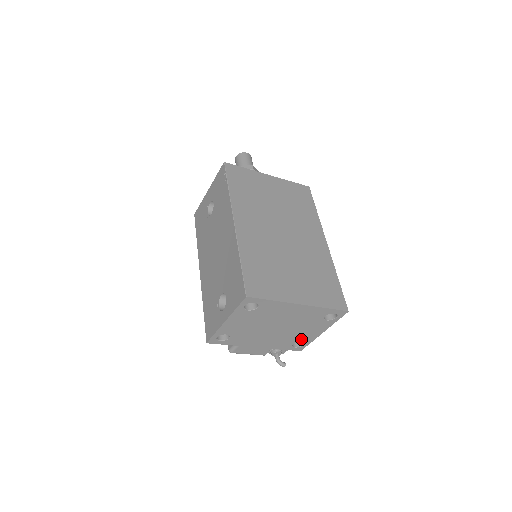
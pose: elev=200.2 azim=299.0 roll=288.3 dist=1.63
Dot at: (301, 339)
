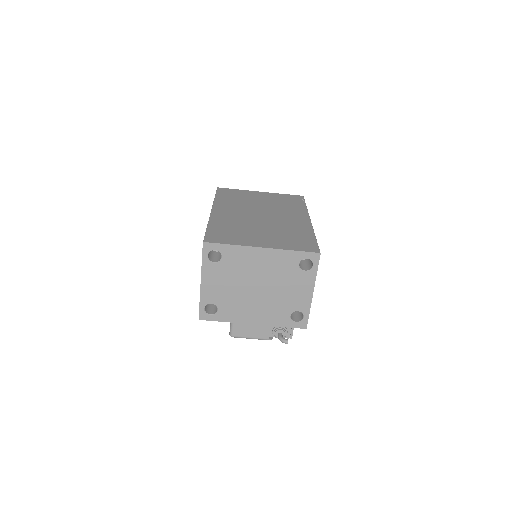
Dot at: (295, 307)
